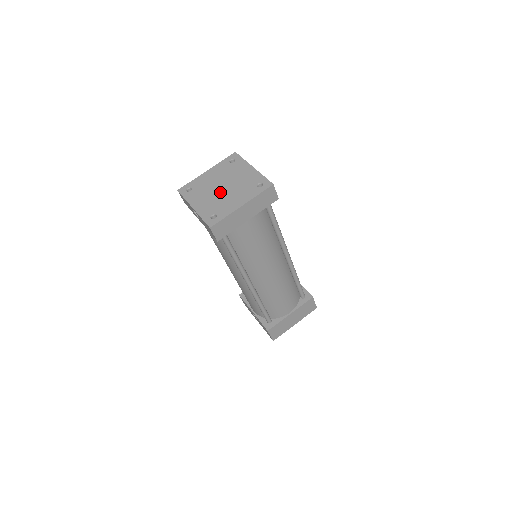
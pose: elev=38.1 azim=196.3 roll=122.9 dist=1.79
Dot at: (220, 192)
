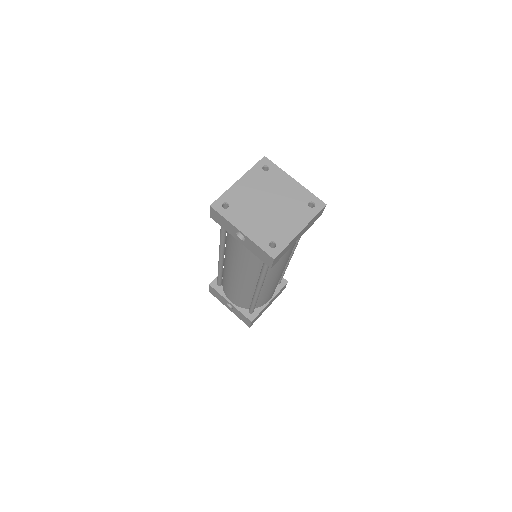
Dot at: (268, 211)
